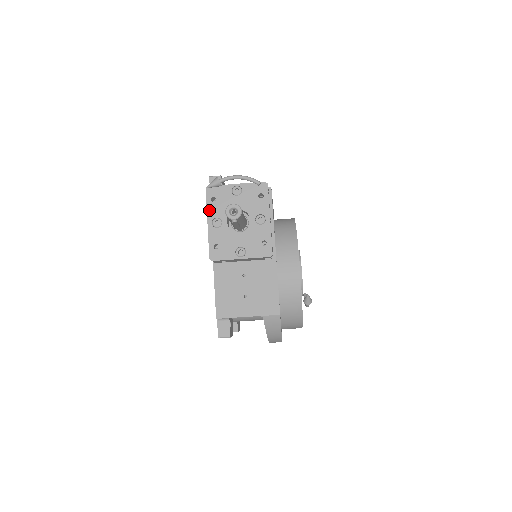
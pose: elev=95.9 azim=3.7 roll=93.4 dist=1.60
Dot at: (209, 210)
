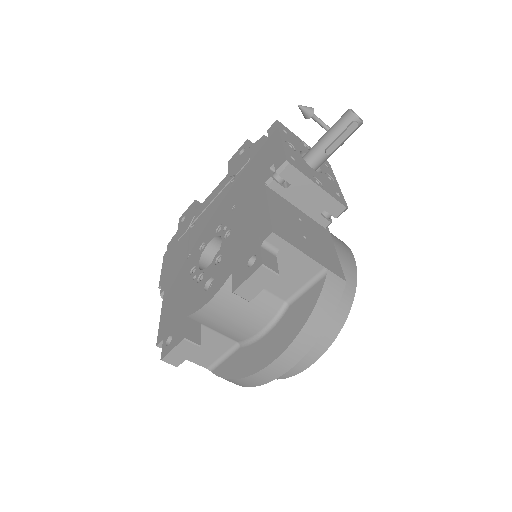
Dot at: (282, 133)
